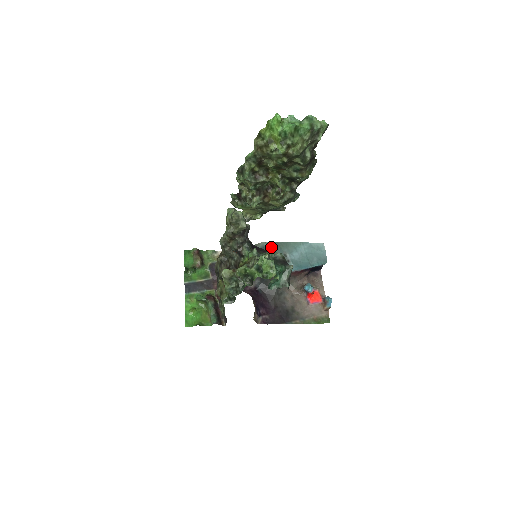
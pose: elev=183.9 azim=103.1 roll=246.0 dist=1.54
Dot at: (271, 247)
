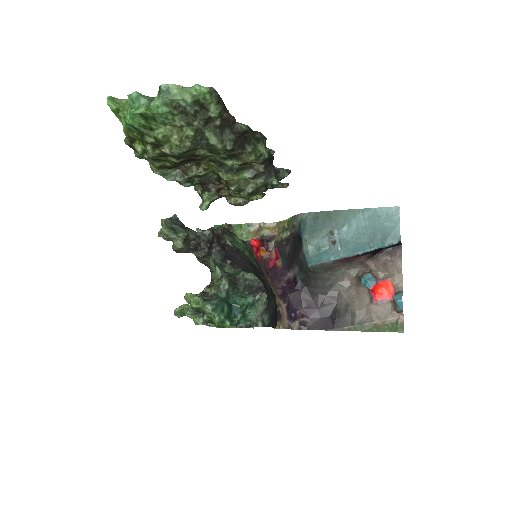
Dot at: (312, 220)
